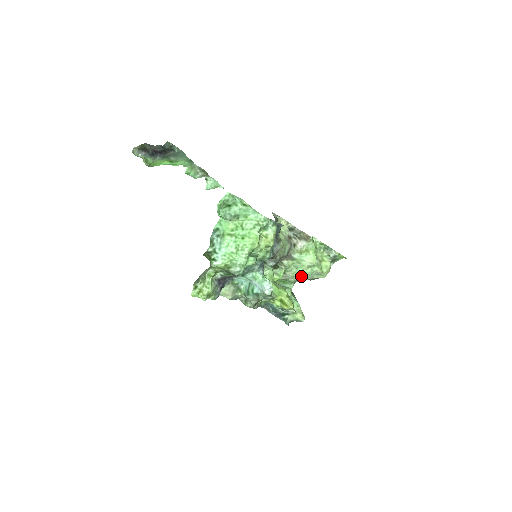
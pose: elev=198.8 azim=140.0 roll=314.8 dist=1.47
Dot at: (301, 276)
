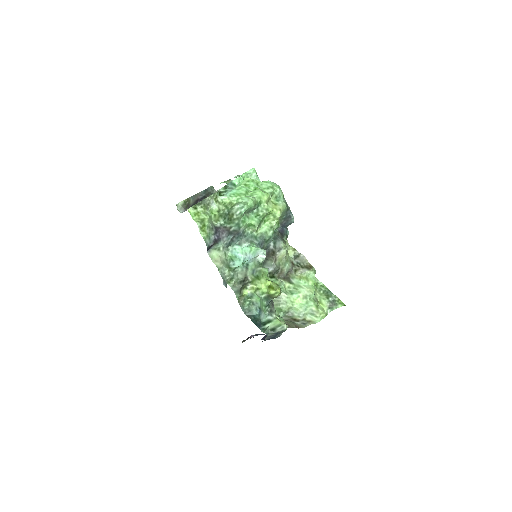
Dot at: (294, 309)
